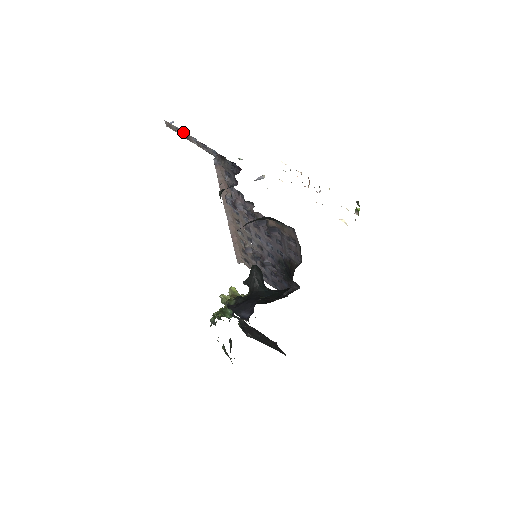
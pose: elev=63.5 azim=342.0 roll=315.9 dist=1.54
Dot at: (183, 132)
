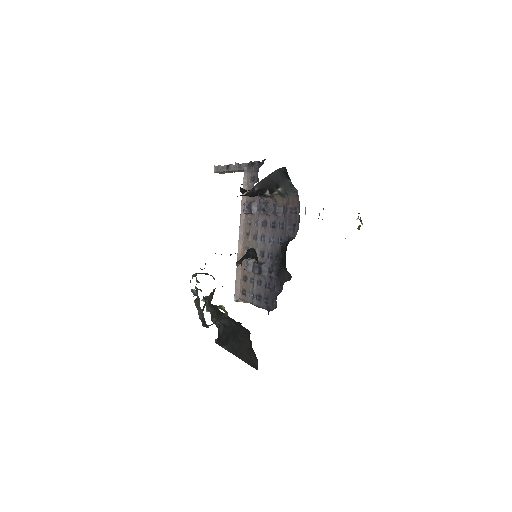
Dot at: (226, 166)
